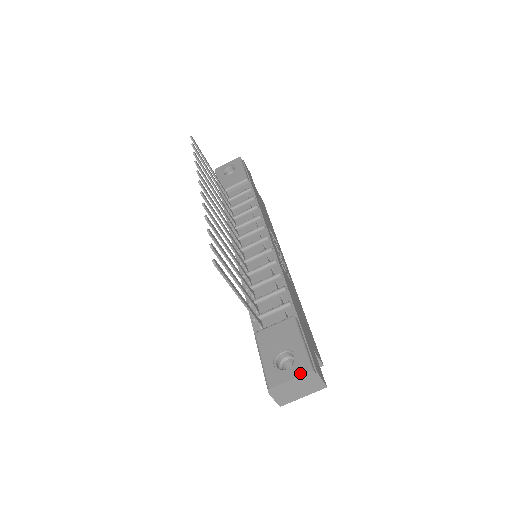
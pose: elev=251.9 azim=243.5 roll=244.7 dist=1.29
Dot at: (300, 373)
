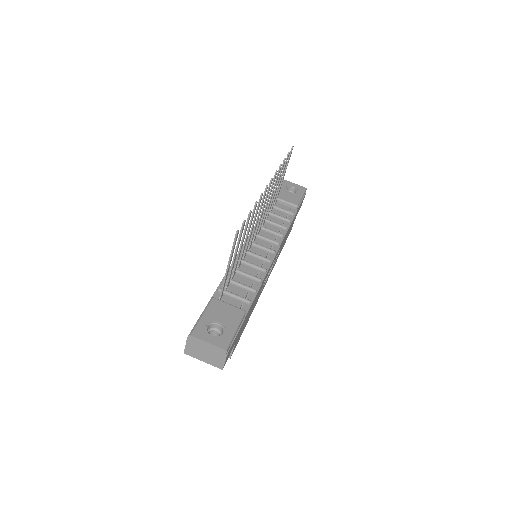
Dot at: (218, 344)
